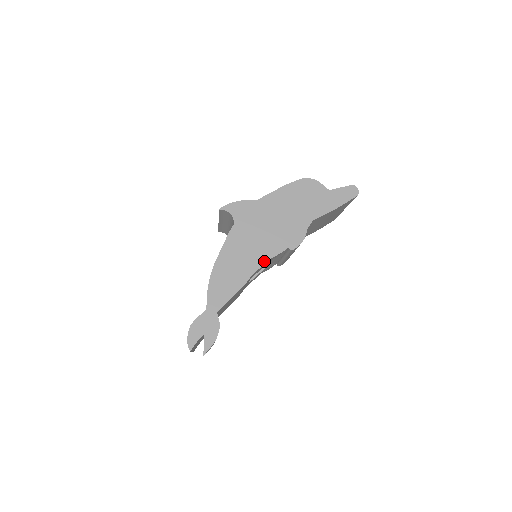
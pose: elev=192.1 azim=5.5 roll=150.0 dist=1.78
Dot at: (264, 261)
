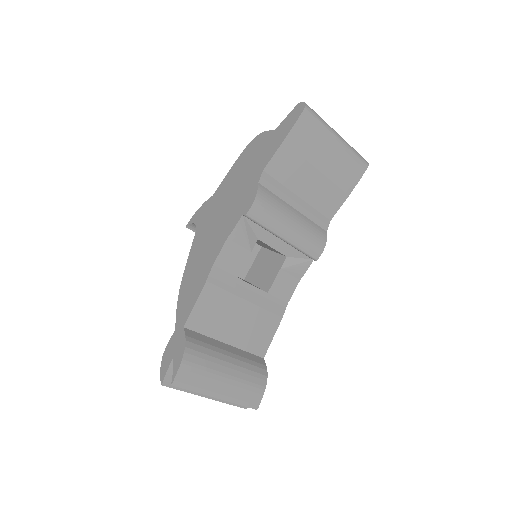
Dot at: (221, 245)
